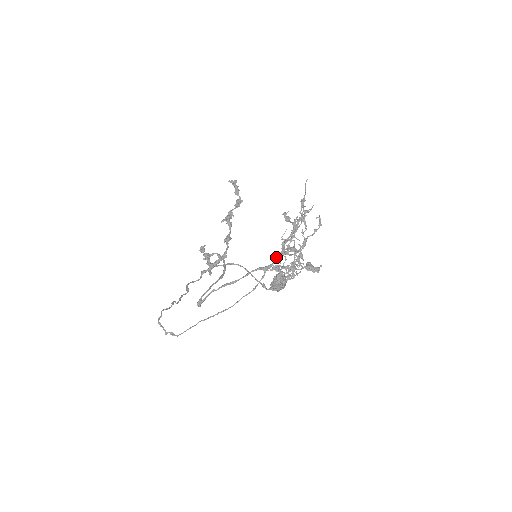
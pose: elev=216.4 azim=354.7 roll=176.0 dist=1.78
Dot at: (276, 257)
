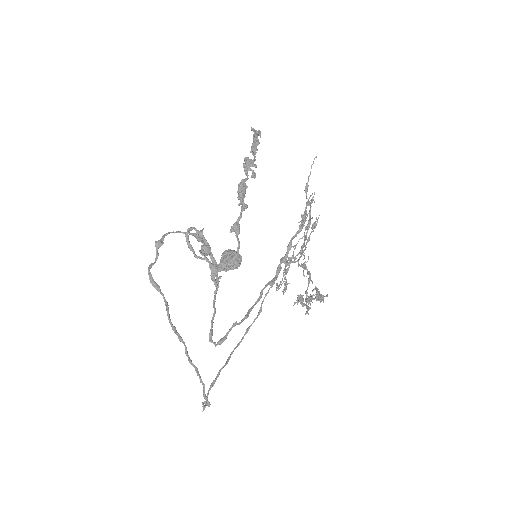
Dot at: occluded
